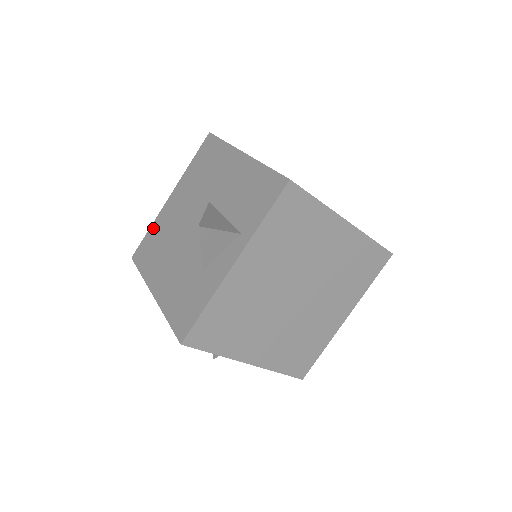
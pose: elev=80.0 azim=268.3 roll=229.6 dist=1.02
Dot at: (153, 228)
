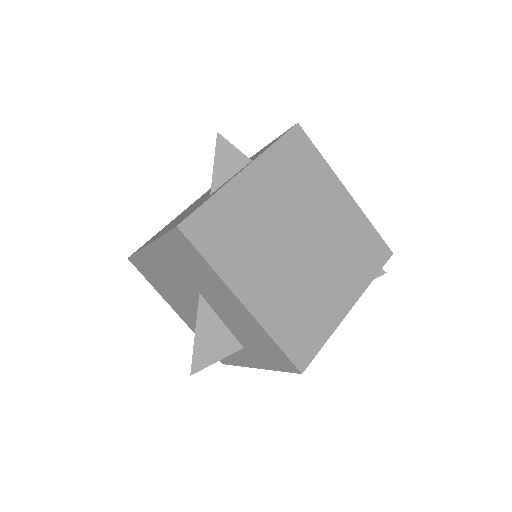
Dot at: (158, 232)
